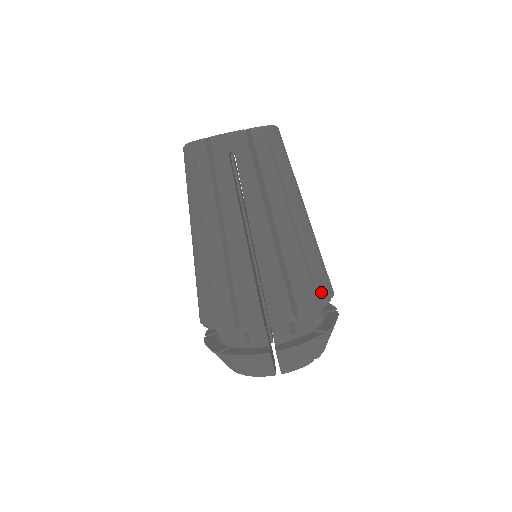
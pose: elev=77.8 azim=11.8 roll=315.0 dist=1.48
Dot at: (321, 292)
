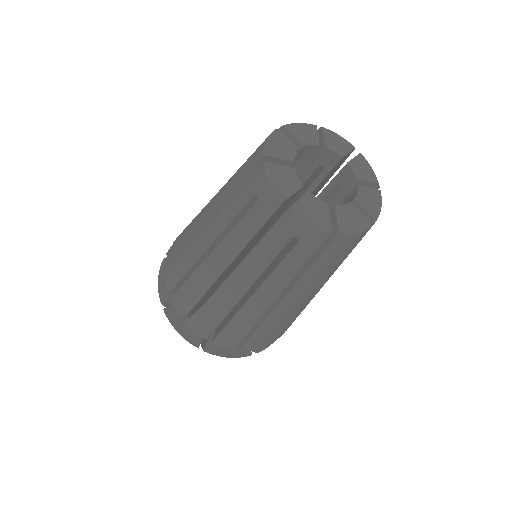
Dot at: (277, 336)
